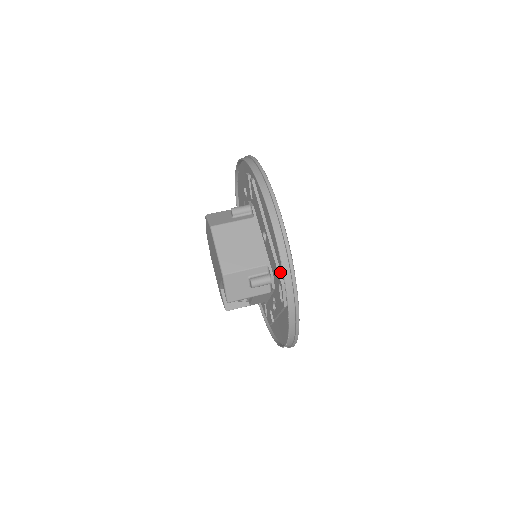
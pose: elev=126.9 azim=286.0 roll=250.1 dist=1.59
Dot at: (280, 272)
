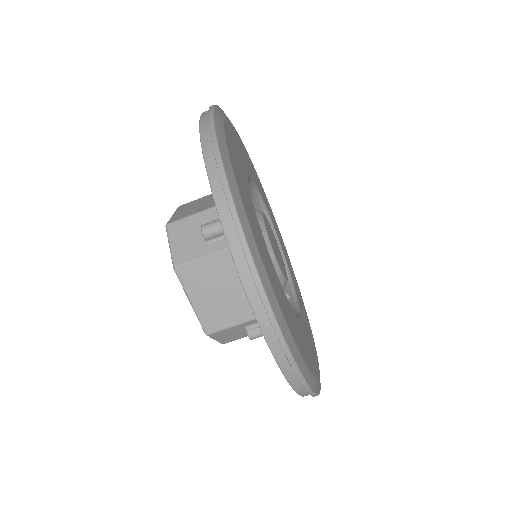
Dot at: occluded
